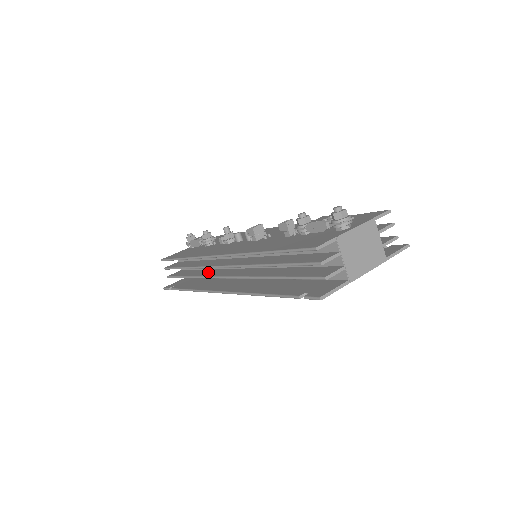
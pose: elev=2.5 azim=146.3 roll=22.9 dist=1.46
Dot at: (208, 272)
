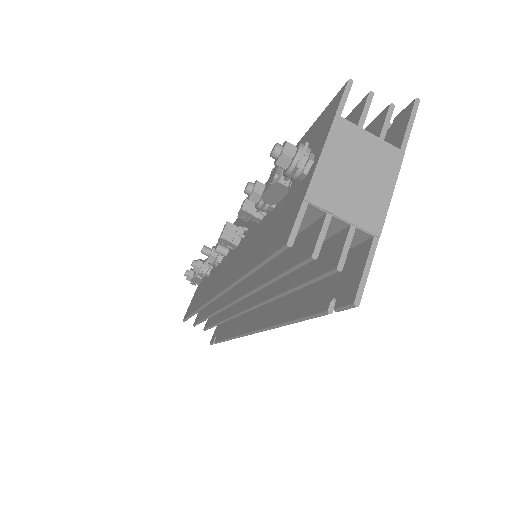
Dot at: (228, 308)
